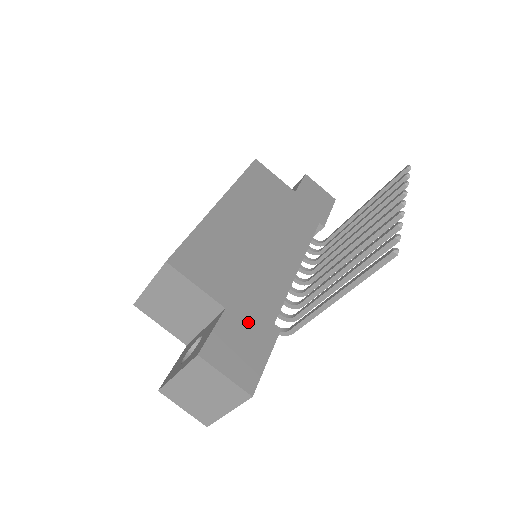
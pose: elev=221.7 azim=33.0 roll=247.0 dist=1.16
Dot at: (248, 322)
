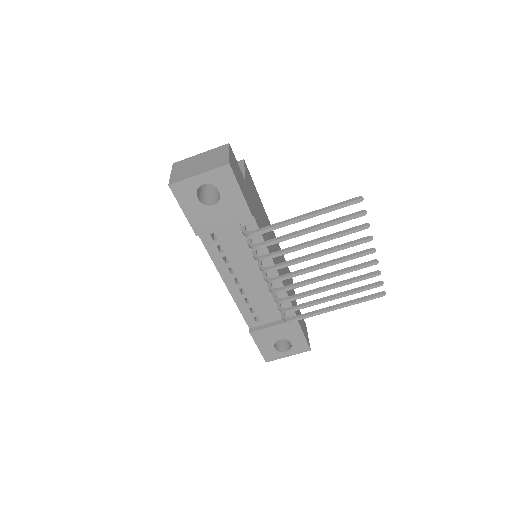
Dot at: (247, 193)
